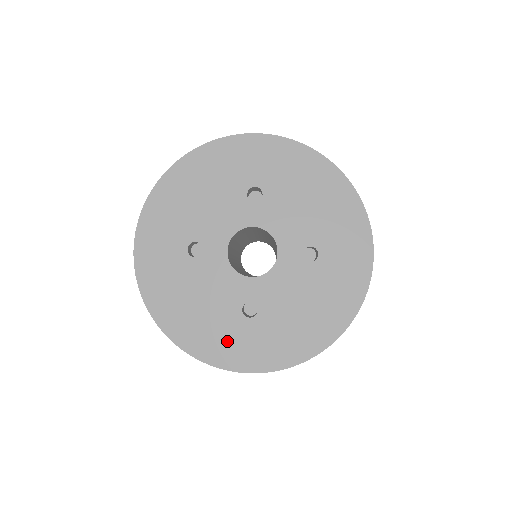
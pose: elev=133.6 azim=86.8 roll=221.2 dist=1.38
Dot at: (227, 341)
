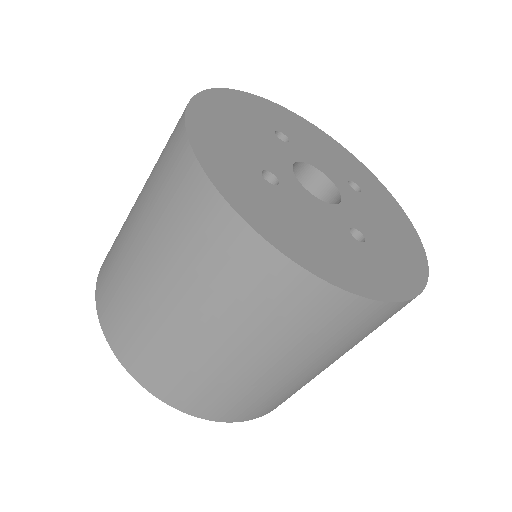
Dot at: (367, 269)
